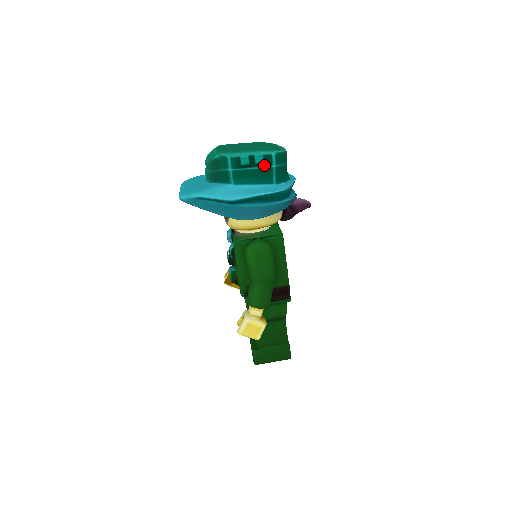
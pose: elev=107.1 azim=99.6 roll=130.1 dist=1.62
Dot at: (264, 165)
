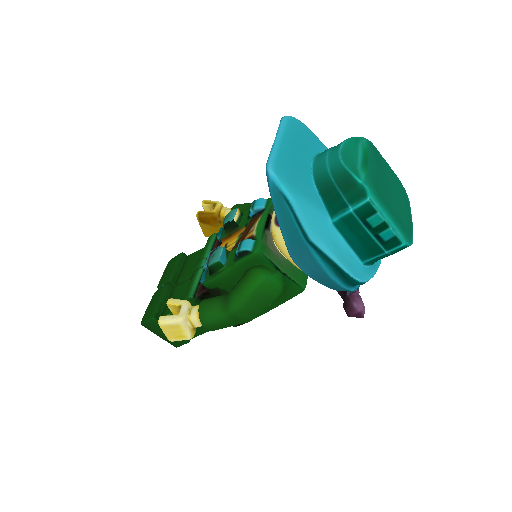
Dot at: (382, 242)
